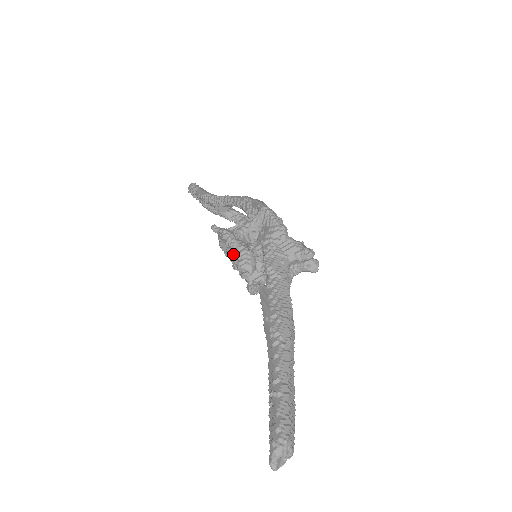
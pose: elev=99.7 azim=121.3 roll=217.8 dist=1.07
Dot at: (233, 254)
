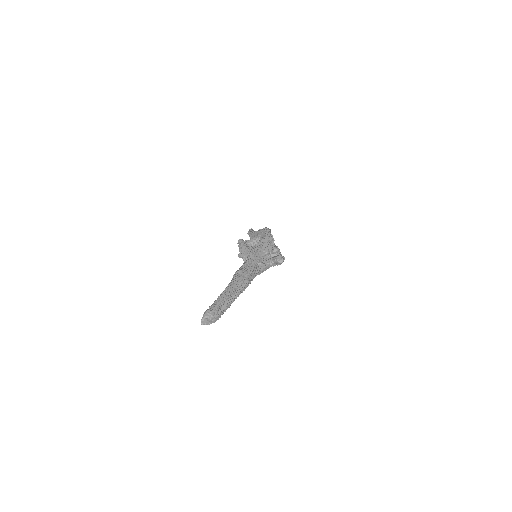
Dot at: occluded
